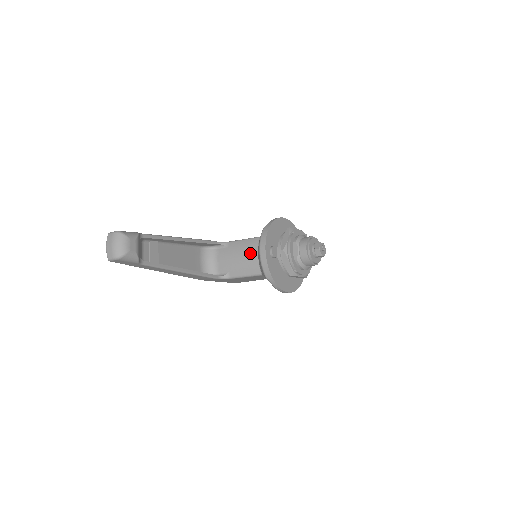
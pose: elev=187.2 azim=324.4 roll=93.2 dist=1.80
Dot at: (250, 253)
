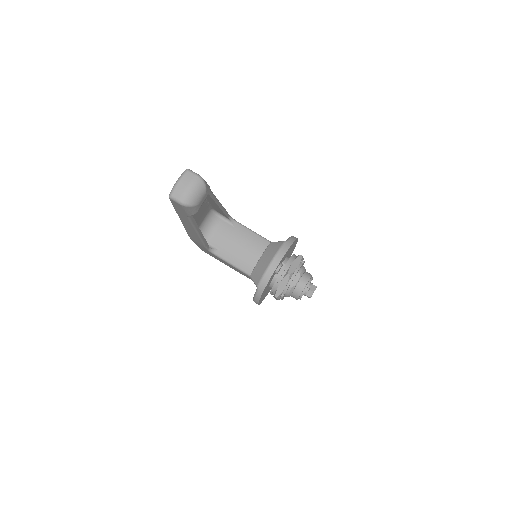
Dot at: (254, 250)
